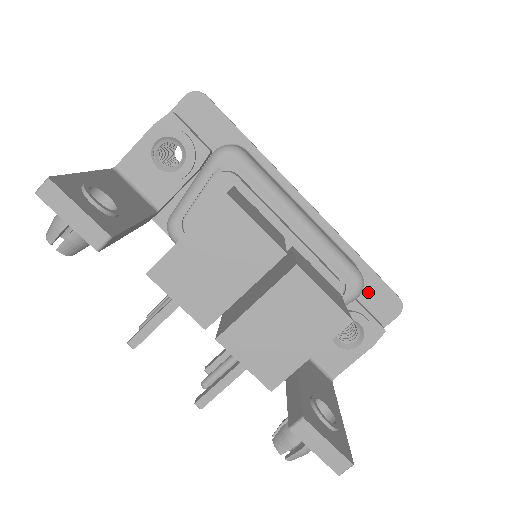
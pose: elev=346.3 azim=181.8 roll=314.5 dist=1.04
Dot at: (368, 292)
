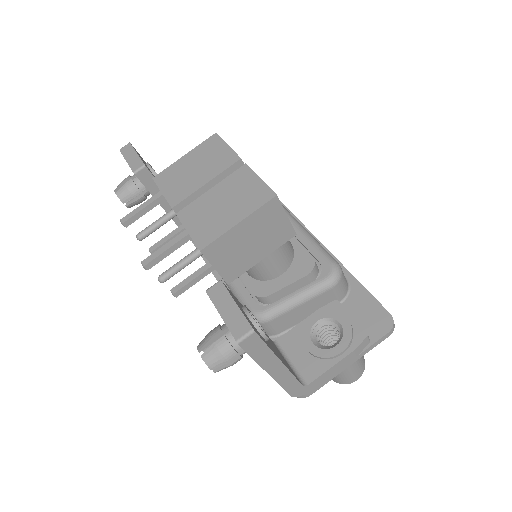
Dot at: (357, 306)
